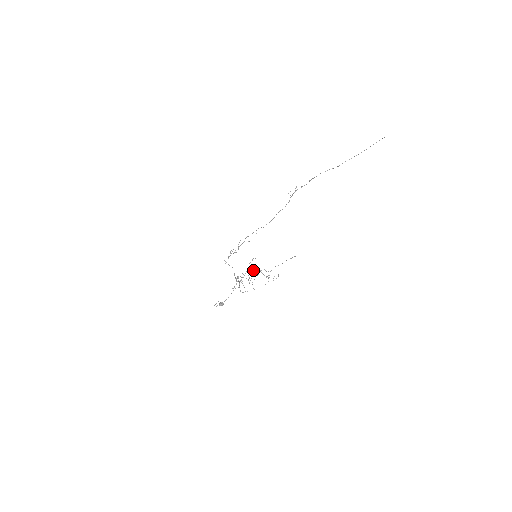
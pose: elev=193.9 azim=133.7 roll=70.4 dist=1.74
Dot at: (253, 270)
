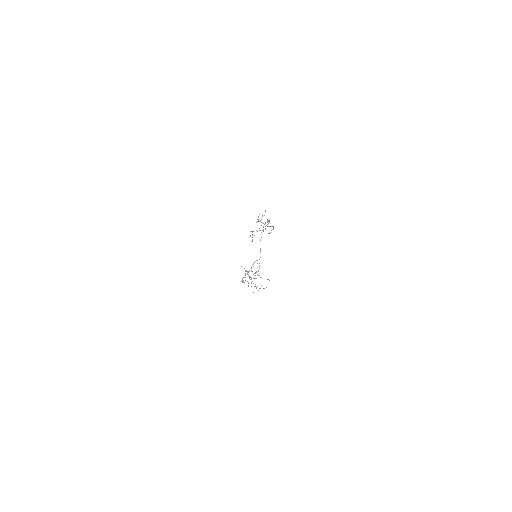
Dot at: (247, 273)
